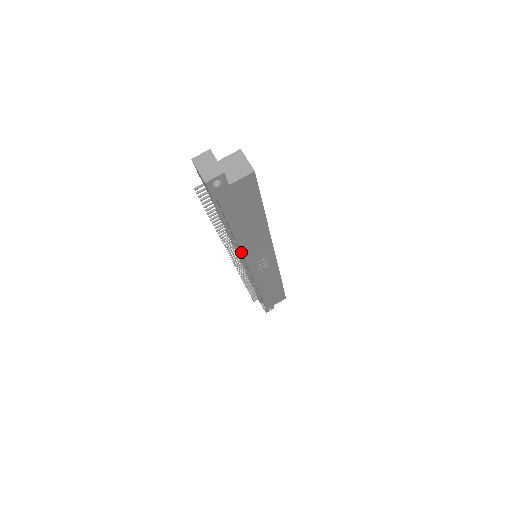
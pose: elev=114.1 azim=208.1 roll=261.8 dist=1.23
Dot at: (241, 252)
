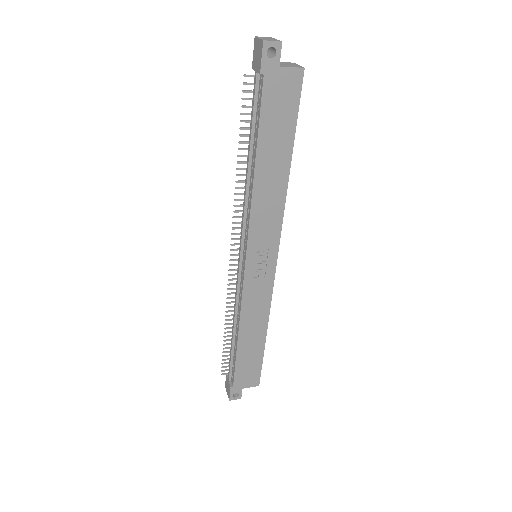
Dot at: (251, 209)
